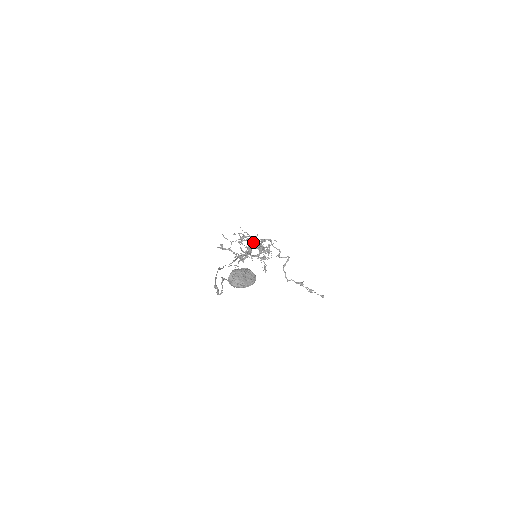
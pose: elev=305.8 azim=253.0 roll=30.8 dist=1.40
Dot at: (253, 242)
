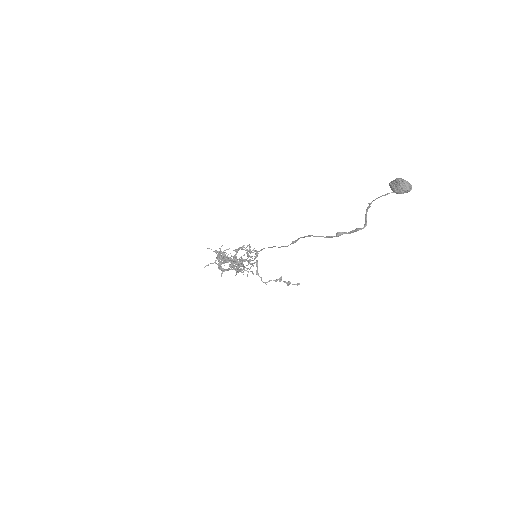
Dot at: (240, 248)
